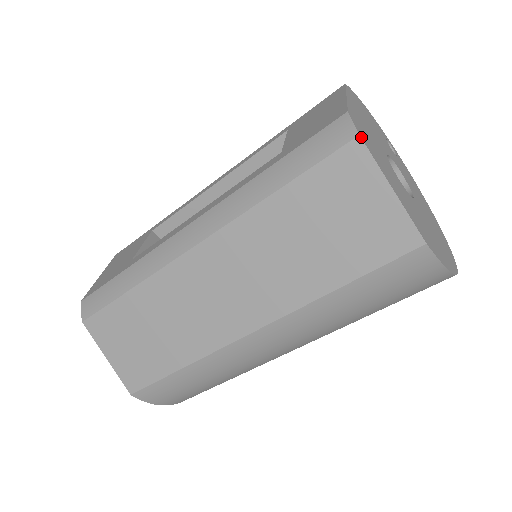
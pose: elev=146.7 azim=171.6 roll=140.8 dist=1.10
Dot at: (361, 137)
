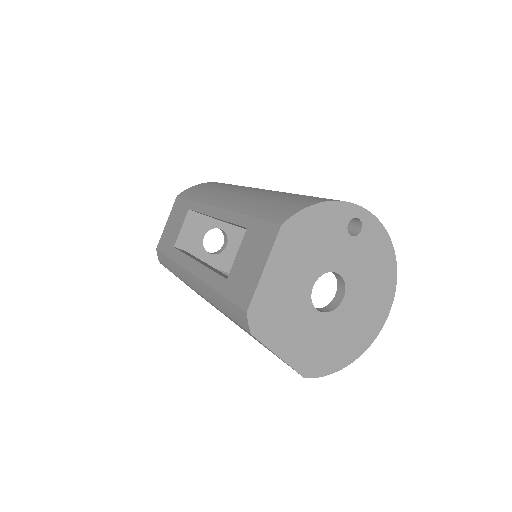
Dot at: (253, 334)
